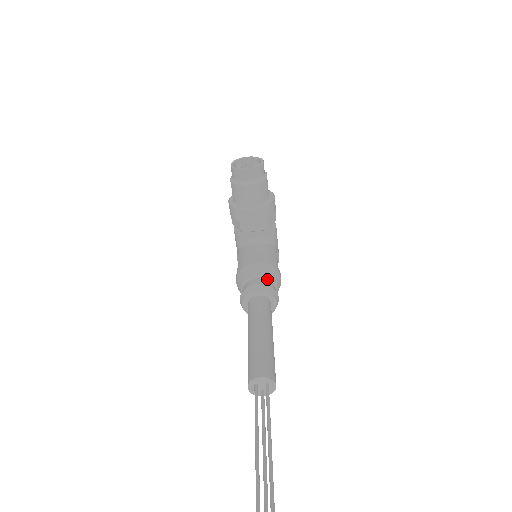
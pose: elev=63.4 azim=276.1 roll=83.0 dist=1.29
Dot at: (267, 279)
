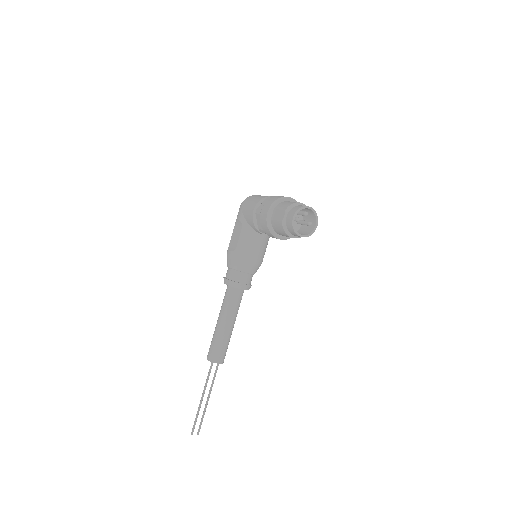
Dot at: (252, 274)
